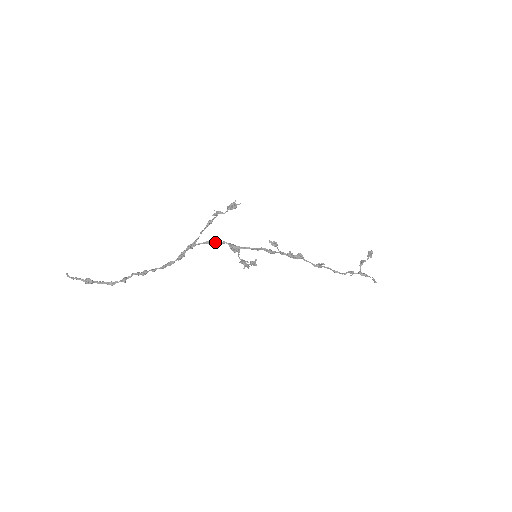
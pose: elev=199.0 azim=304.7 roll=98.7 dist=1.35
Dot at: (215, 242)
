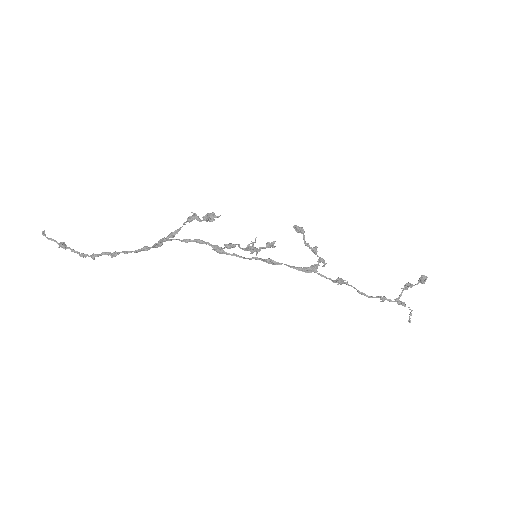
Dot at: (196, 241)
